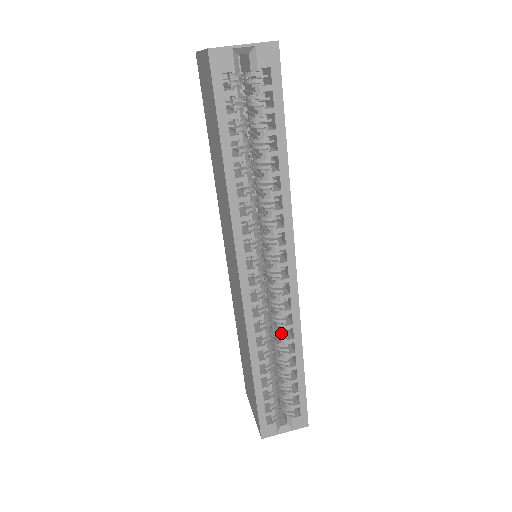
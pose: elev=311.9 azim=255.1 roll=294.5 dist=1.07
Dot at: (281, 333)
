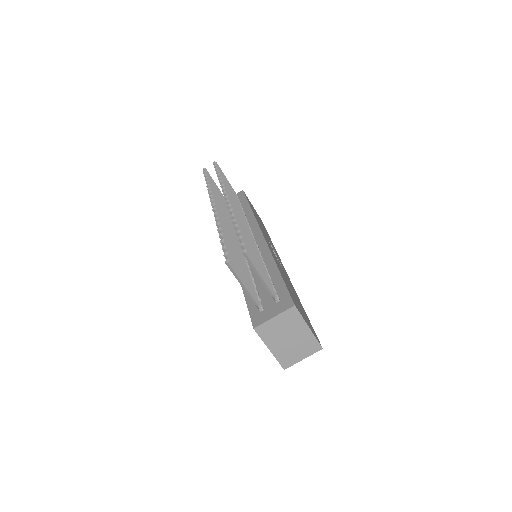
Dot at: occluded
